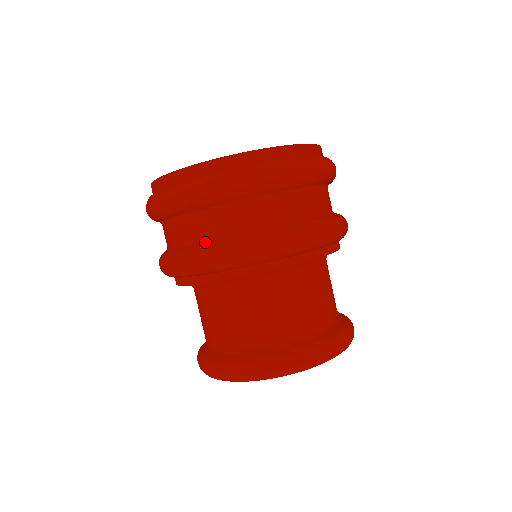
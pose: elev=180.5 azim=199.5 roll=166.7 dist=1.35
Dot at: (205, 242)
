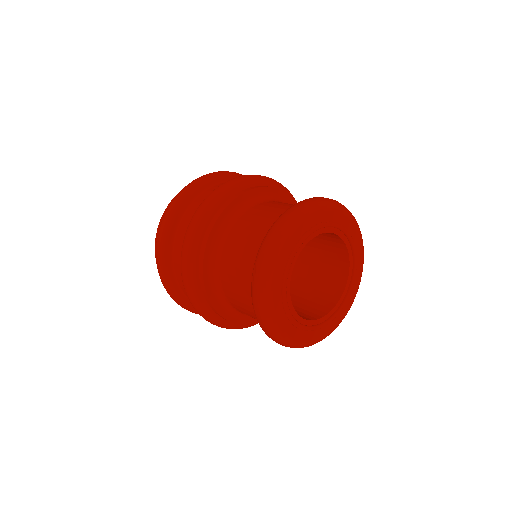
Dot at: occluded
